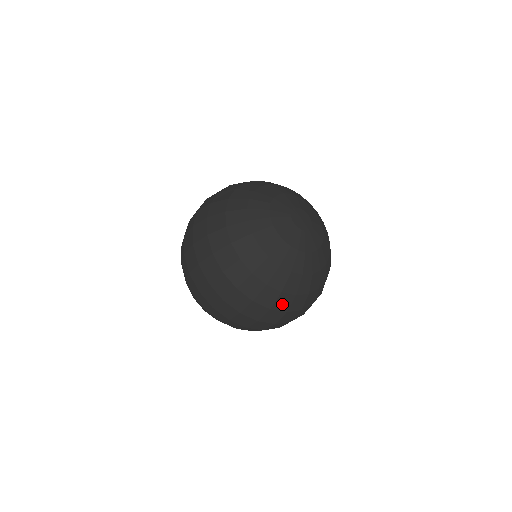
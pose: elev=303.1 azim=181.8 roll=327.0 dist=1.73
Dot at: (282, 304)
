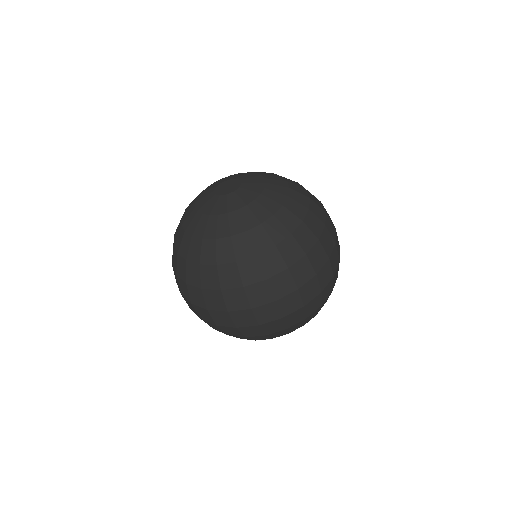
Dot at: (210, 280)
